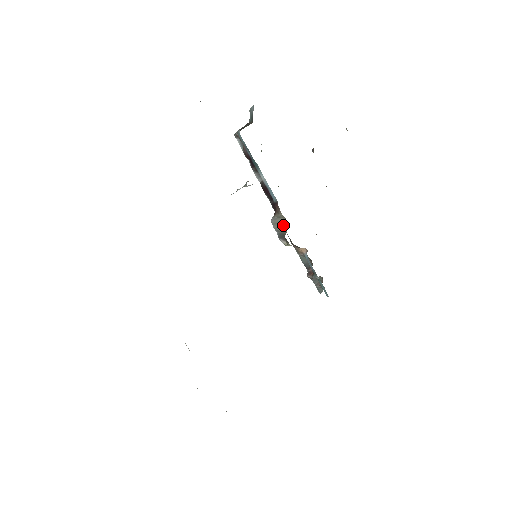
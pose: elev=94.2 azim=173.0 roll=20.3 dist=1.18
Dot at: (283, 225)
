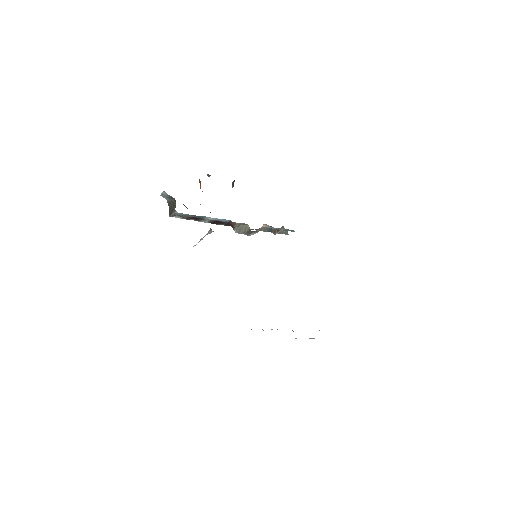
Dot at: (244, 227)
